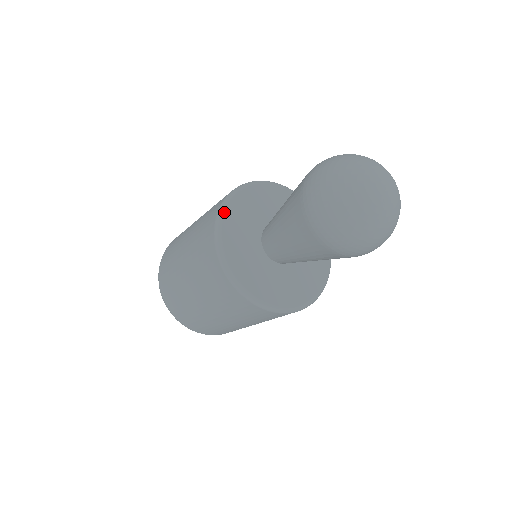
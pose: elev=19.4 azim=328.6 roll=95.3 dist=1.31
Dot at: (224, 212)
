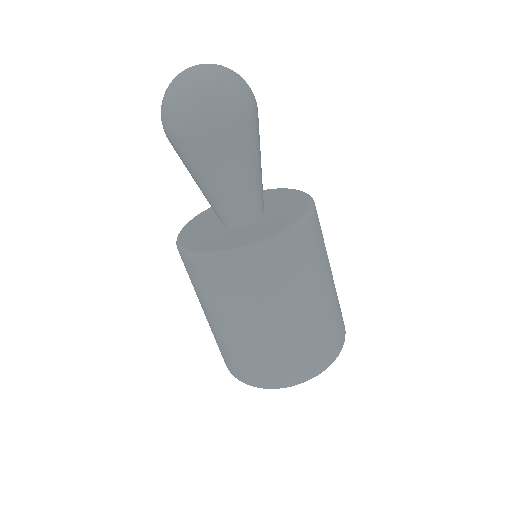
Dot at: occluded
